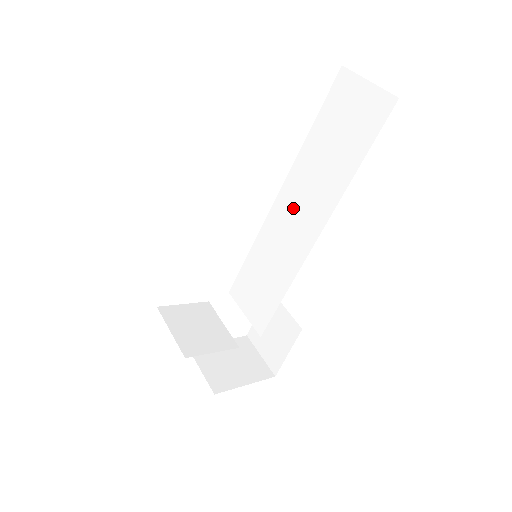
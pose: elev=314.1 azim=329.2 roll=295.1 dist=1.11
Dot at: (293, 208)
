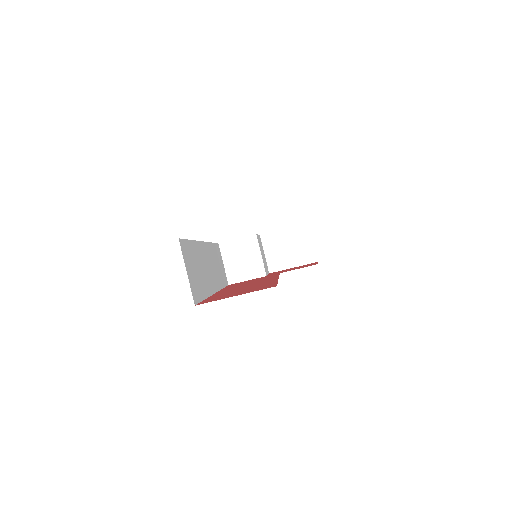
Dot at: occluded
